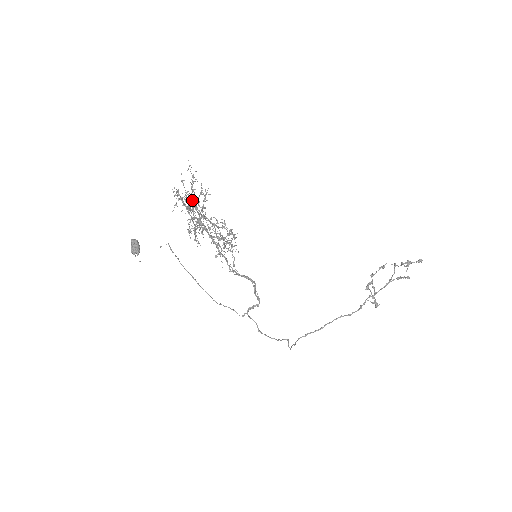
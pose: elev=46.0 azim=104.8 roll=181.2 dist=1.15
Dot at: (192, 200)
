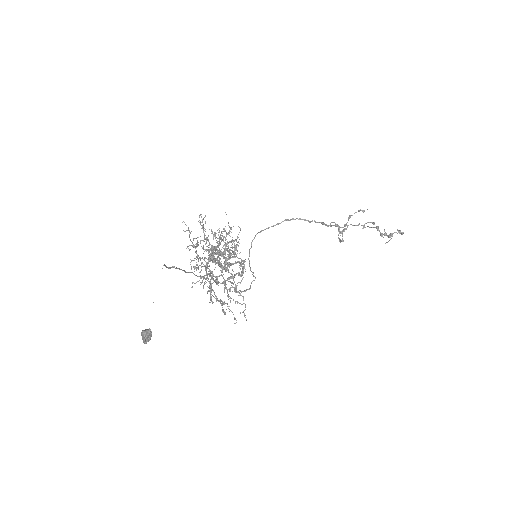
Dot at: (211, 257)
